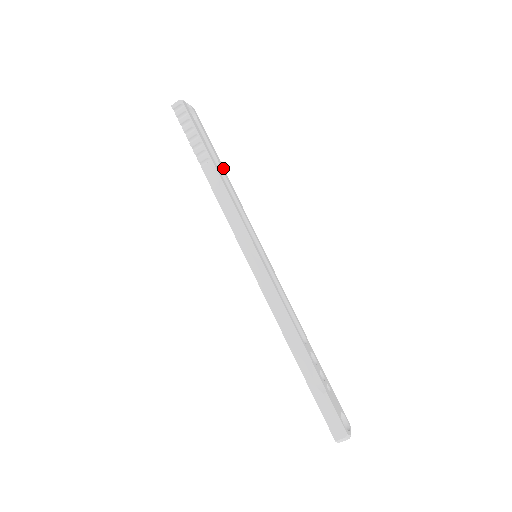
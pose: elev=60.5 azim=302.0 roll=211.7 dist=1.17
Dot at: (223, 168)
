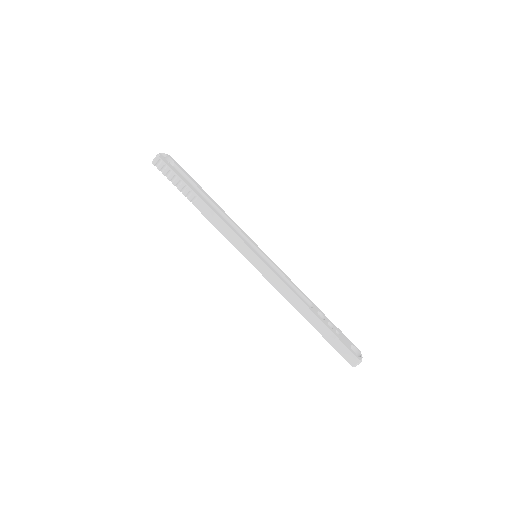
Dot at: (208, 195)
